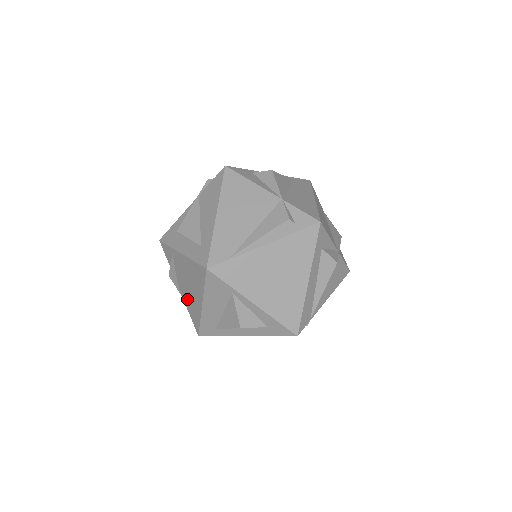
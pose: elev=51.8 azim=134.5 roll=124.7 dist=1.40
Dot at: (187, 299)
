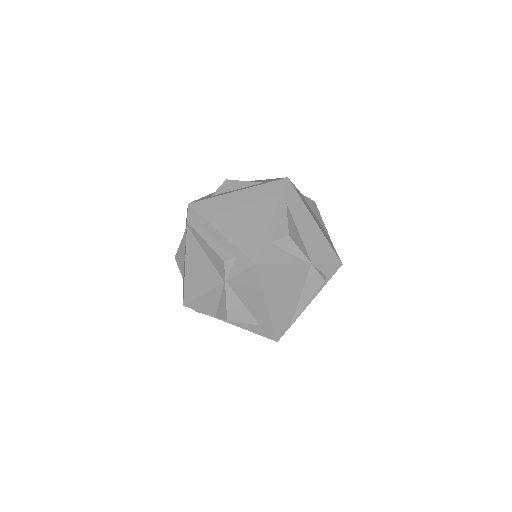
Dot at: occluded
